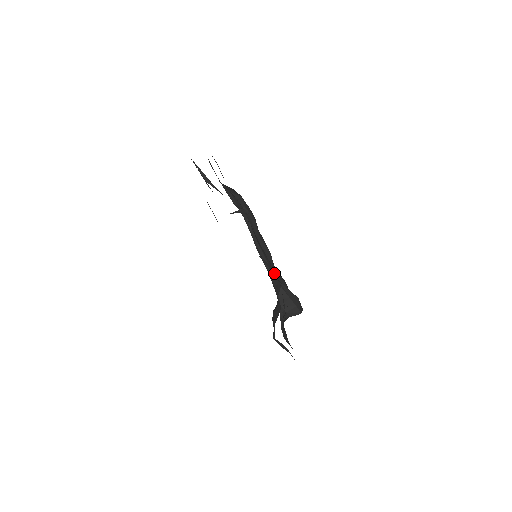
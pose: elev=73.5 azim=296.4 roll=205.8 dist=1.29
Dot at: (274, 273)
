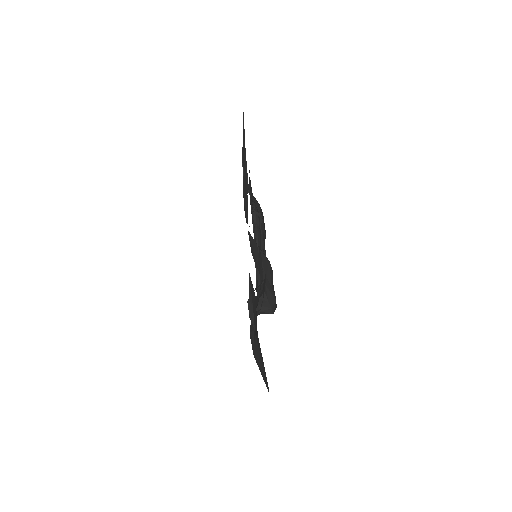
Dot at: (266, 269)
